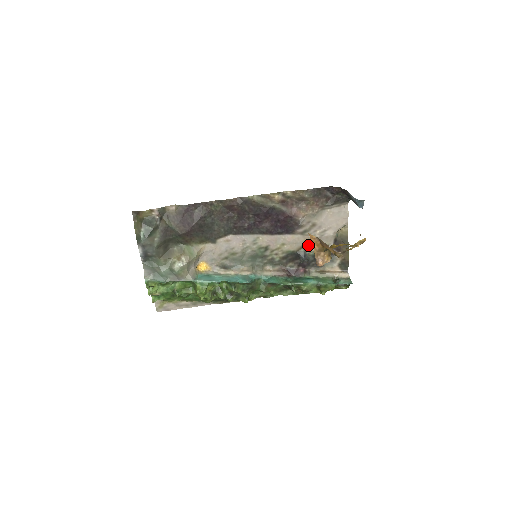
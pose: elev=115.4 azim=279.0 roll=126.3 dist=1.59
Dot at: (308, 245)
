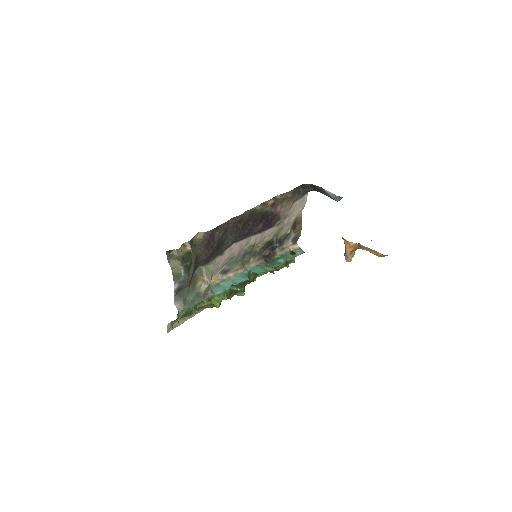
Dot at: (278, 232)
